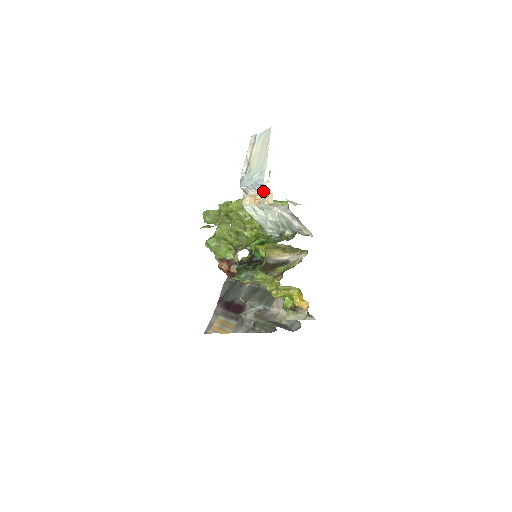
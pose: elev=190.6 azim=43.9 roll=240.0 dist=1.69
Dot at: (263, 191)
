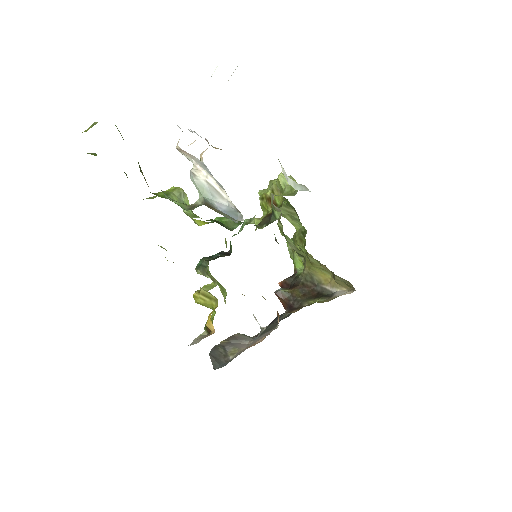
Dot at: occluded
